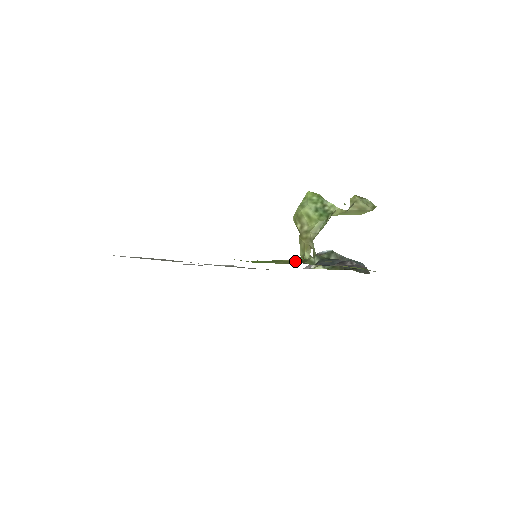
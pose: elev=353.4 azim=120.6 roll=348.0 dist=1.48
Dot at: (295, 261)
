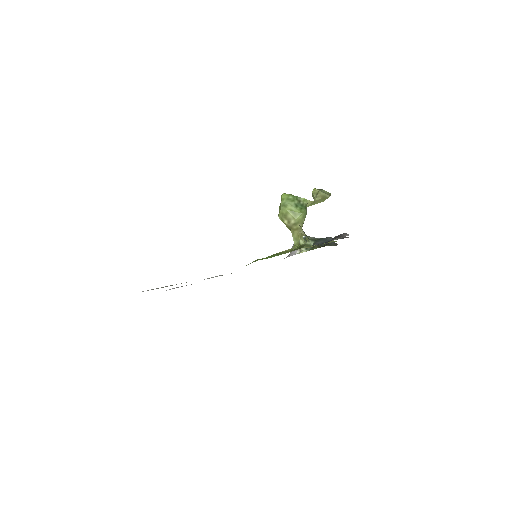
Dot at: (292, 249)
